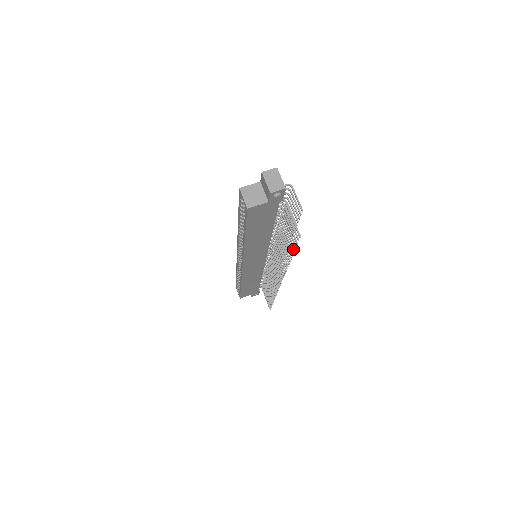
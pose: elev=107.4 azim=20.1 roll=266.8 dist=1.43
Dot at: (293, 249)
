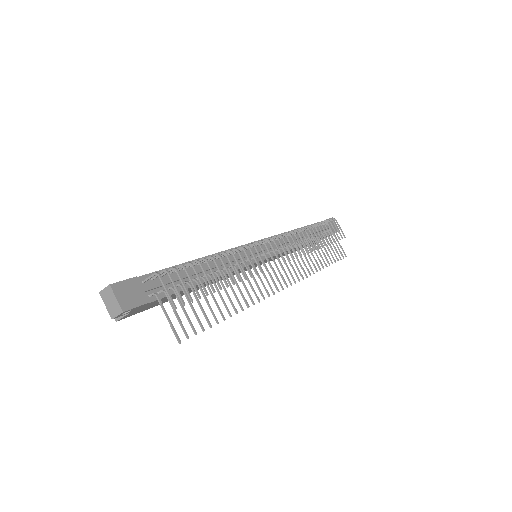
Dot at: (209, 325)
